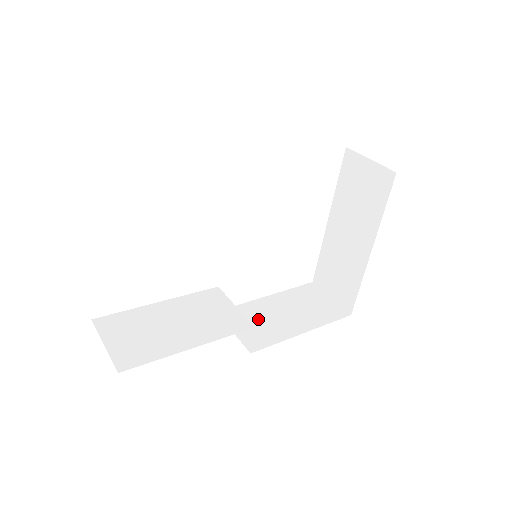
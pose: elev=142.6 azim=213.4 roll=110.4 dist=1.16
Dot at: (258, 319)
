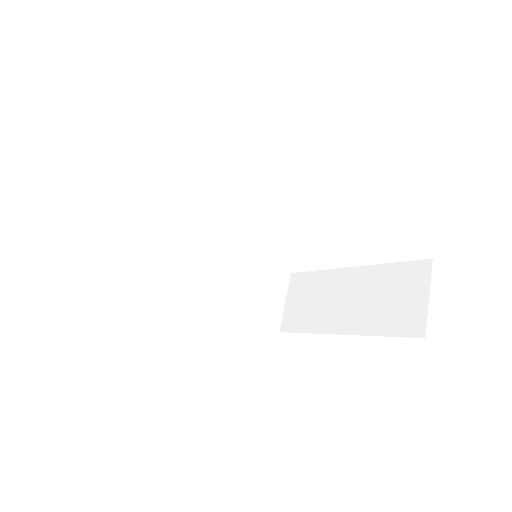
Dot at: (215, 268)
